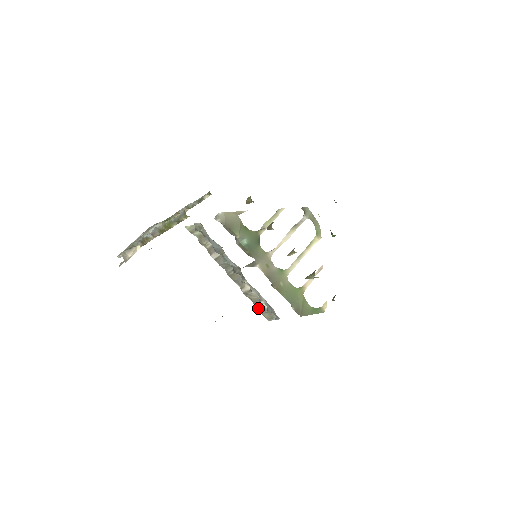
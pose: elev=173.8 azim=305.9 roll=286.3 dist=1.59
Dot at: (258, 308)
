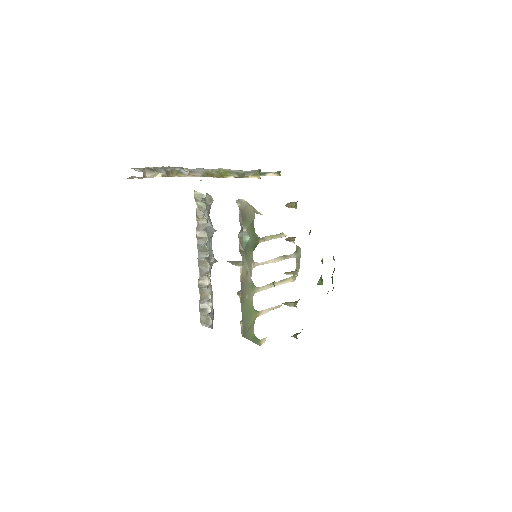
Dot at: (201, 307)
